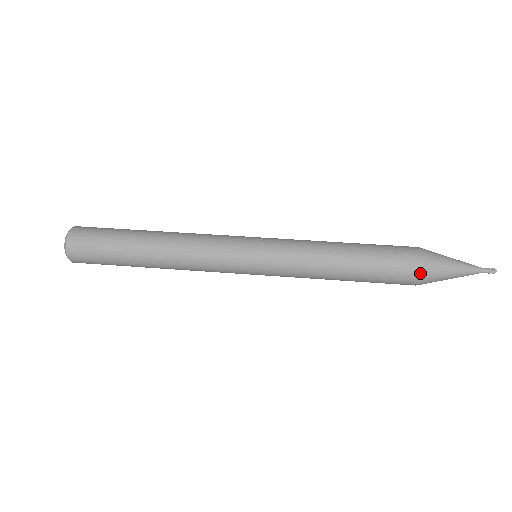
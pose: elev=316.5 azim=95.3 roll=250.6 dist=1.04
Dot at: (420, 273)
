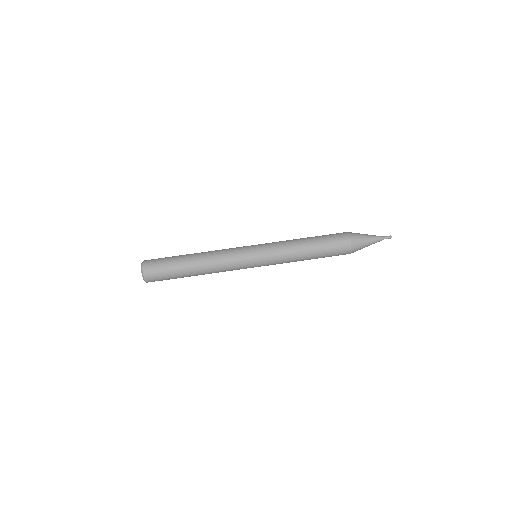
Dot at: (350, 251)
